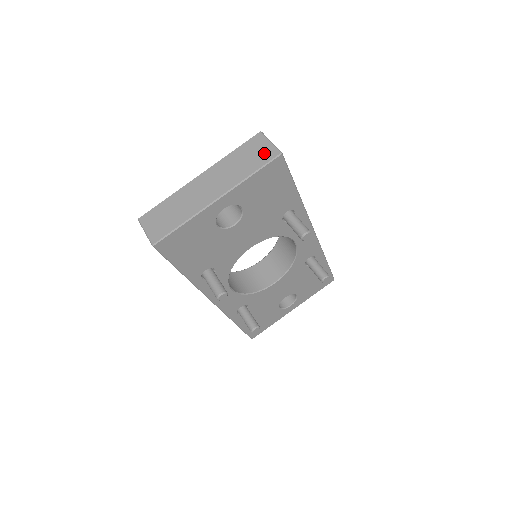
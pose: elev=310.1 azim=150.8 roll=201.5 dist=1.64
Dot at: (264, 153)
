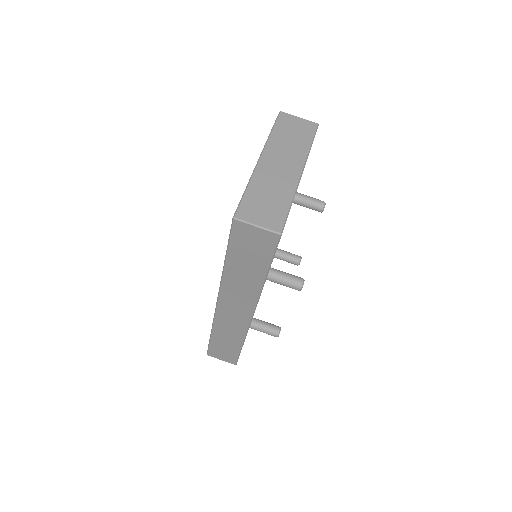
Dot at: (304, 127)
